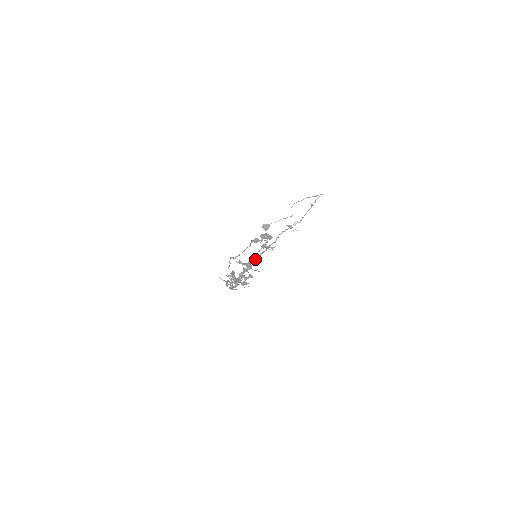
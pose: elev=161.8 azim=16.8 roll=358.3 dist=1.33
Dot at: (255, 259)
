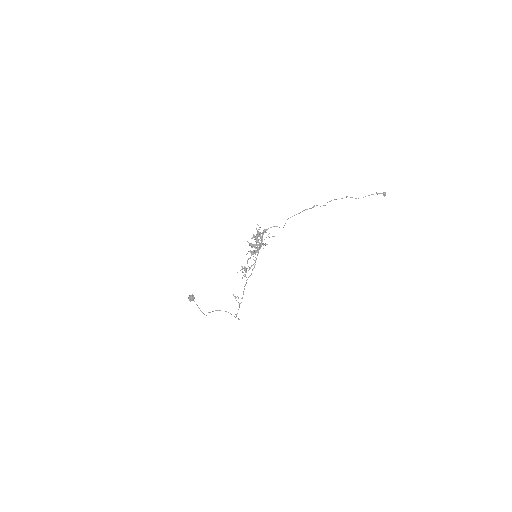
Dot at: (257, 255)
